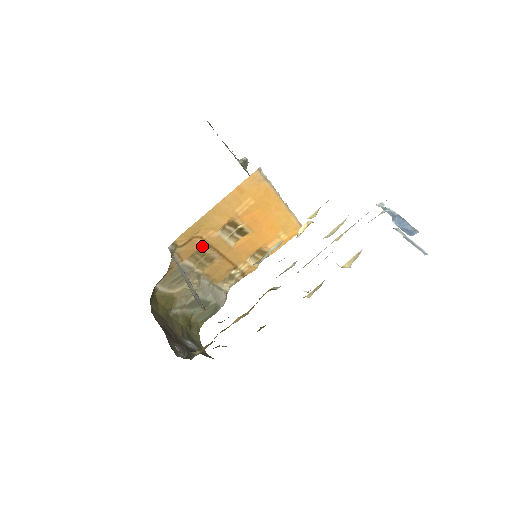
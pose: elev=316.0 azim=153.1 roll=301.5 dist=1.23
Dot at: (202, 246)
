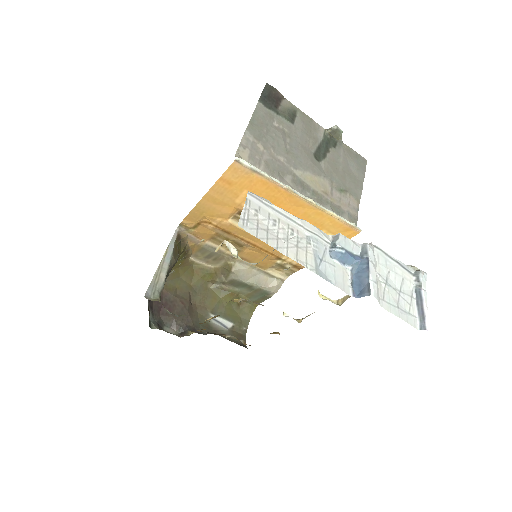
Dot at: (219, 231)
